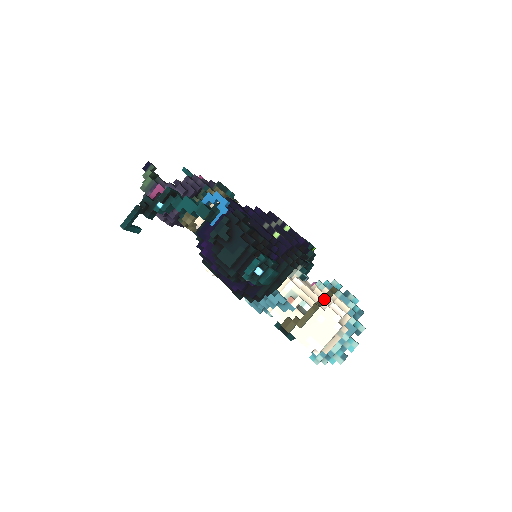
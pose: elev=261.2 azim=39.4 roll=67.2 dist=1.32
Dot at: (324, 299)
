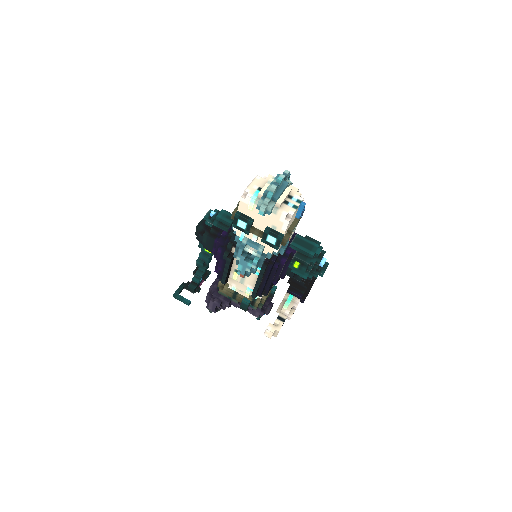
Dot at: occluded
